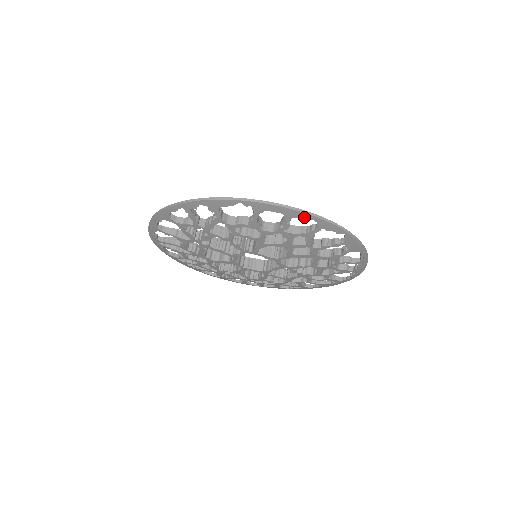
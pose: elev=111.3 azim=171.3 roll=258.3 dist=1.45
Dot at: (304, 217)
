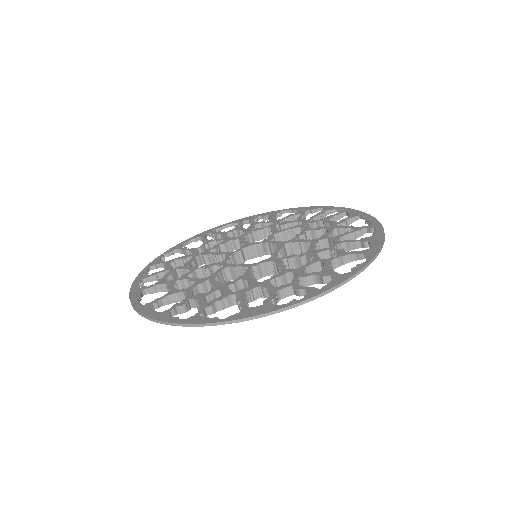
Dot at: occluded
